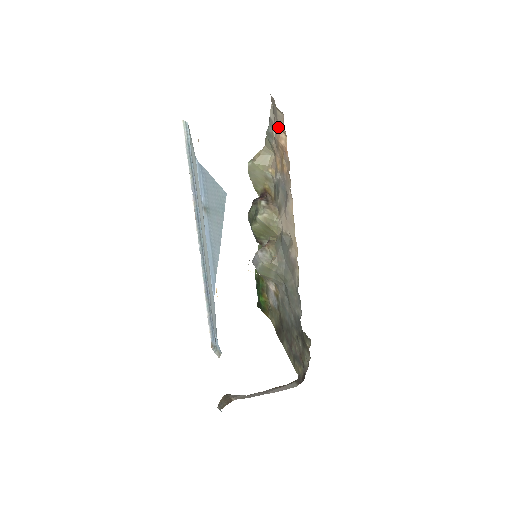
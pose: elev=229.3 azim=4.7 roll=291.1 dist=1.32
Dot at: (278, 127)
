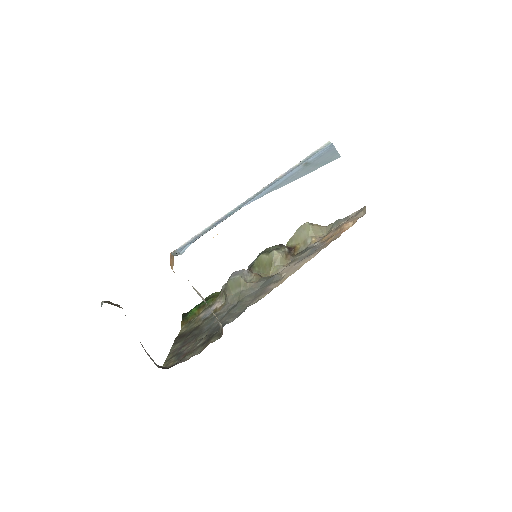
Dot at: (352, 219)
